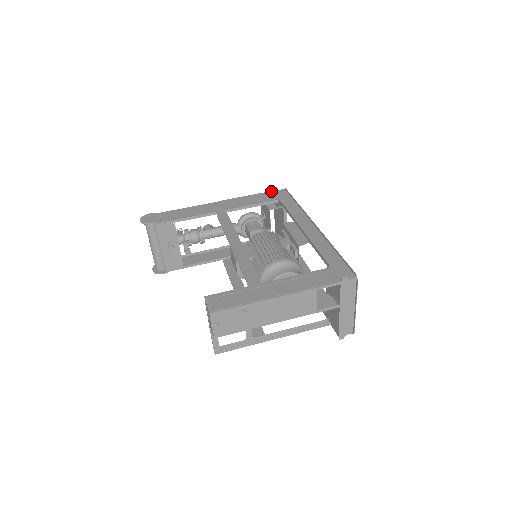
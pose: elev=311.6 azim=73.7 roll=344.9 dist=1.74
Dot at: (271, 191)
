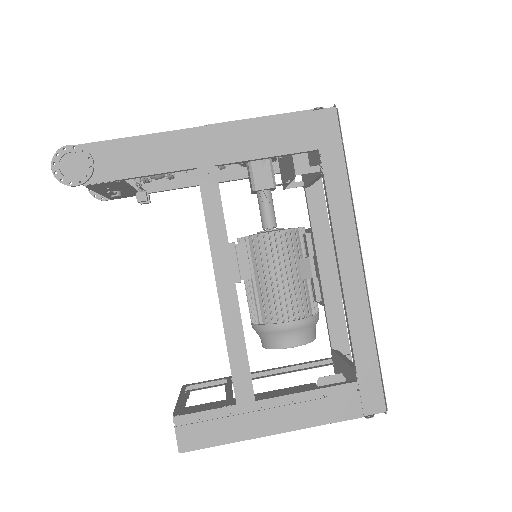
Dot at: (309, 111)
